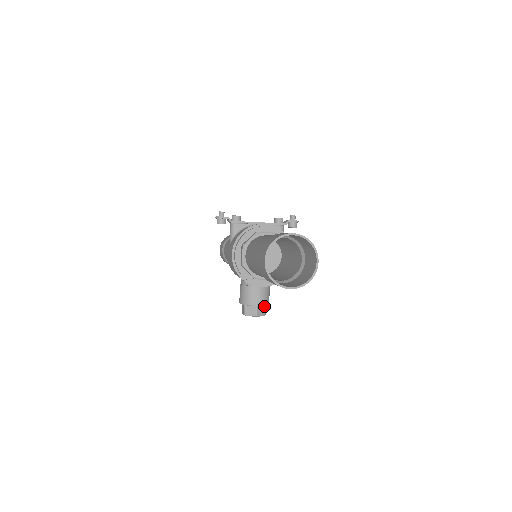
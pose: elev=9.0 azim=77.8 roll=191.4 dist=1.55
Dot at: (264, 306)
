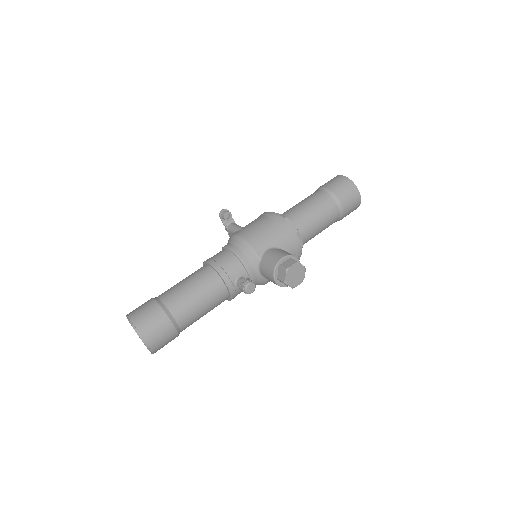
Dot at: occluded
